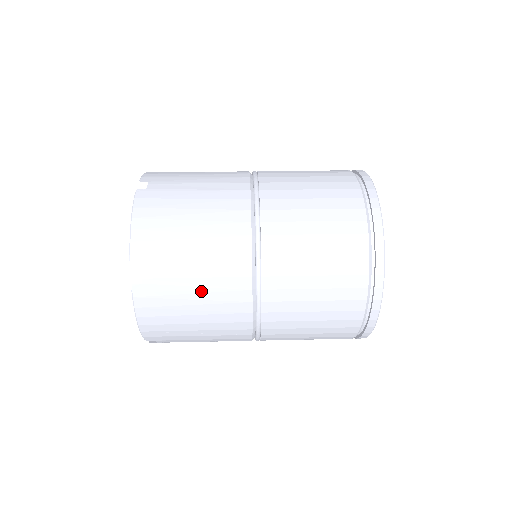
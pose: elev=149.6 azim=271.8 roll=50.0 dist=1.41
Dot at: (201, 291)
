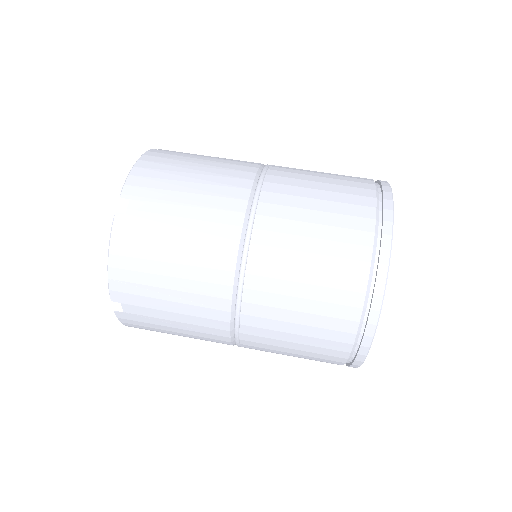
Dot at: (185, 233)
